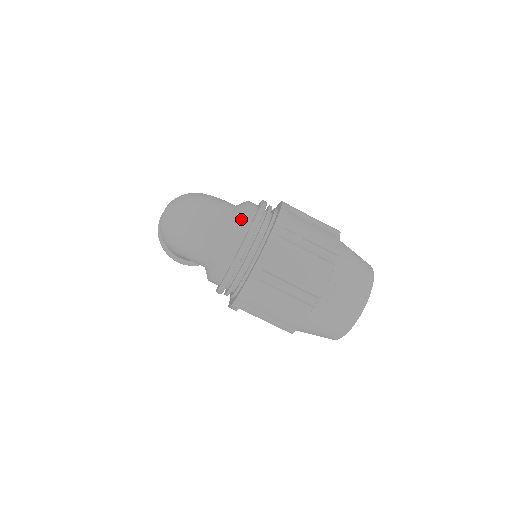
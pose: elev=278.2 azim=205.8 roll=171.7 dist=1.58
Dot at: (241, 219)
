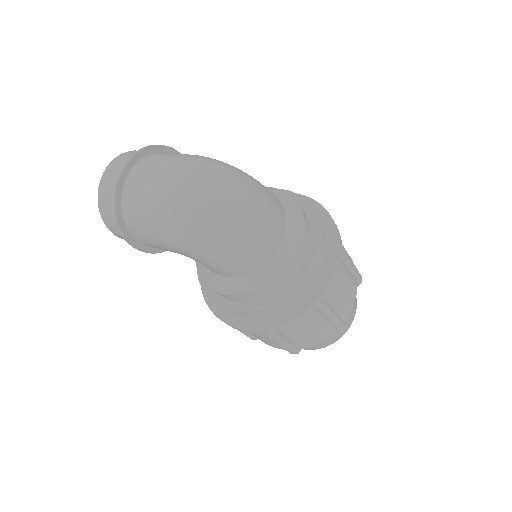
Dot at: (306, 227)
